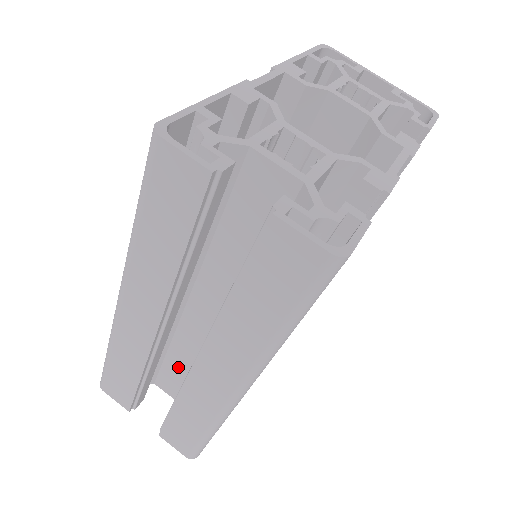
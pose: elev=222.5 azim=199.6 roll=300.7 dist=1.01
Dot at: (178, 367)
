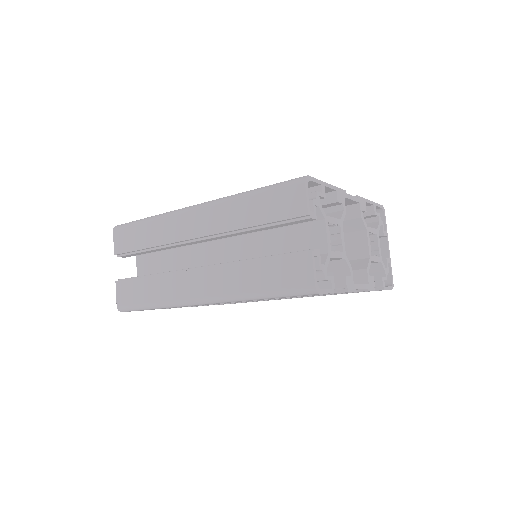
Dot at: (164, 262)
